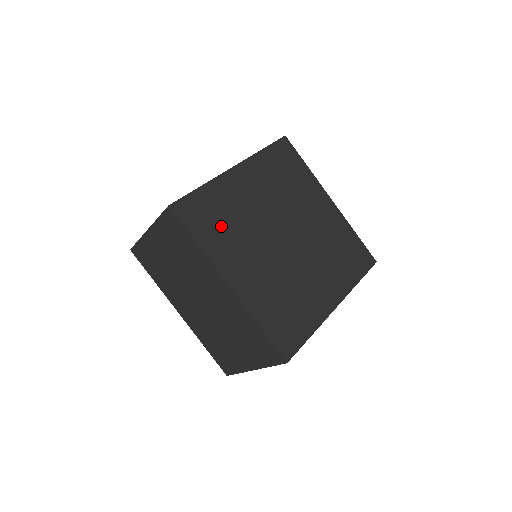
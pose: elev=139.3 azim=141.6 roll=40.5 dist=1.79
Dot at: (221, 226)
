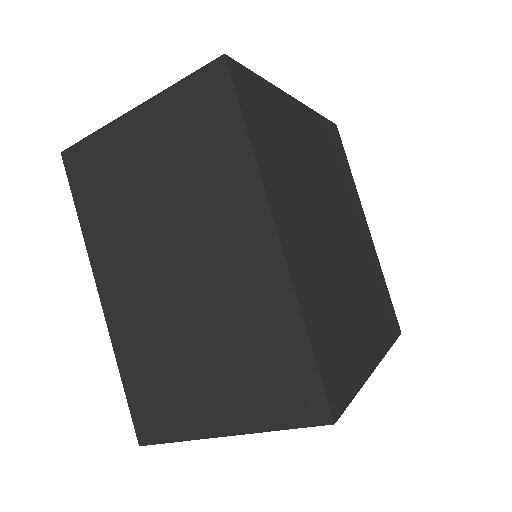
Dot at: (340, 333)
